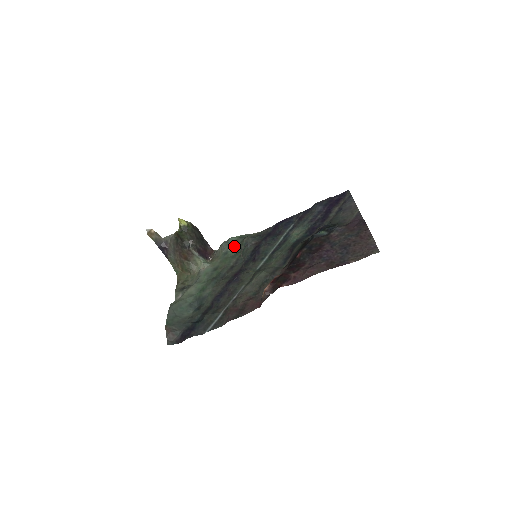
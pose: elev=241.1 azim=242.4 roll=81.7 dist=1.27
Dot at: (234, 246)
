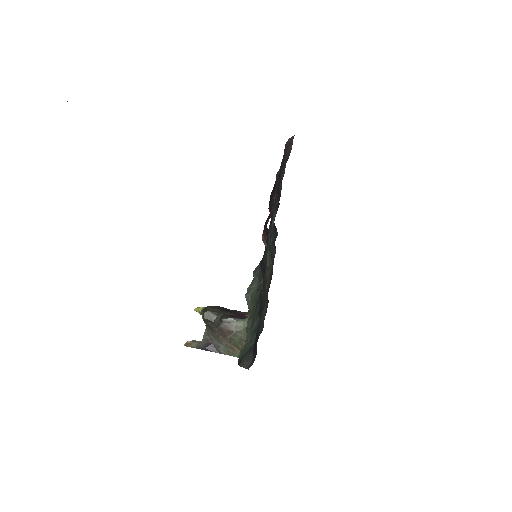
Dot at: (253, 288)
